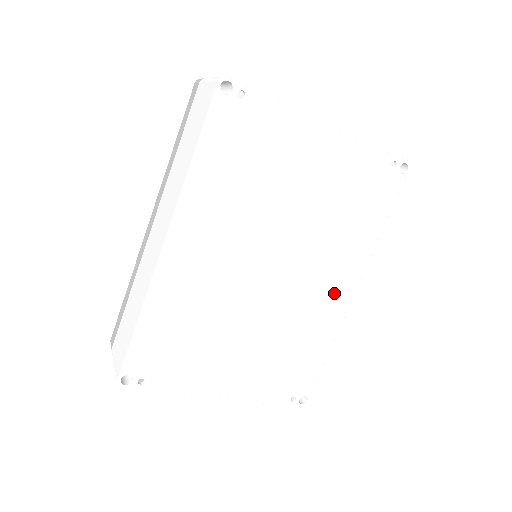
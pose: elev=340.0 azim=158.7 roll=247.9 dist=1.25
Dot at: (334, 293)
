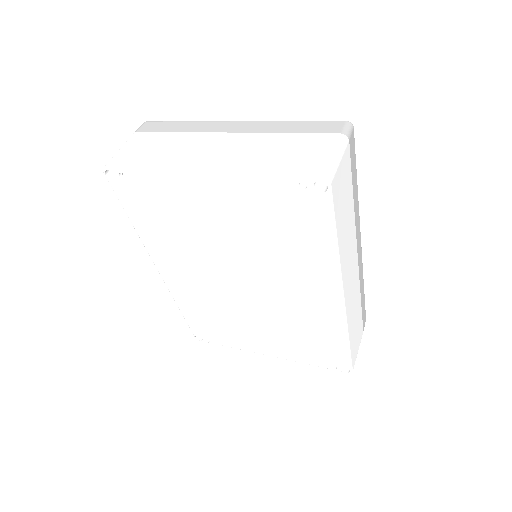
Dot at: (318, 300)
